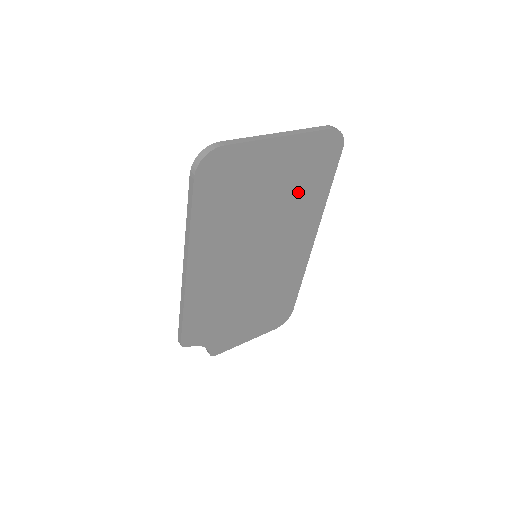
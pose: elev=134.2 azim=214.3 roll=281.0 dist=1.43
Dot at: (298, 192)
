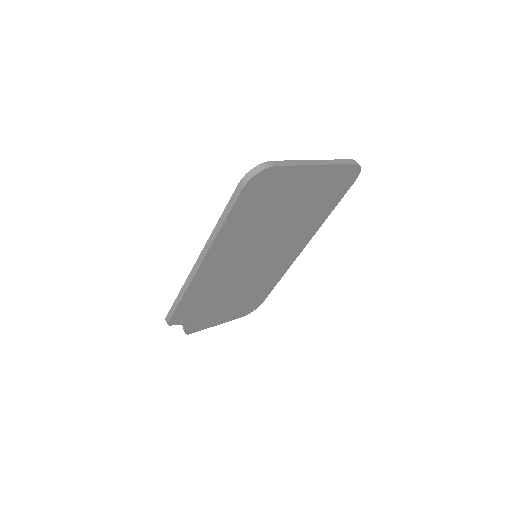
Dot at: (310, 209)
